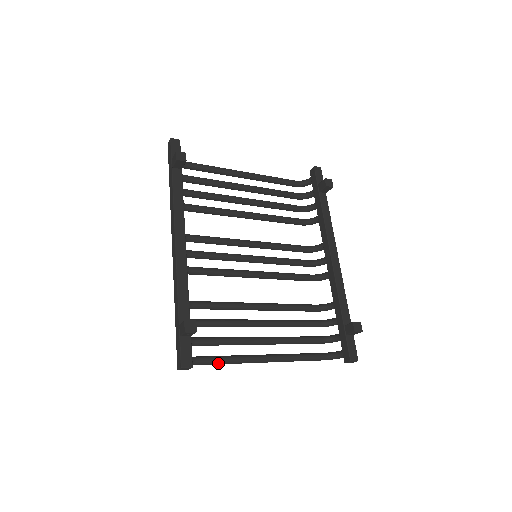
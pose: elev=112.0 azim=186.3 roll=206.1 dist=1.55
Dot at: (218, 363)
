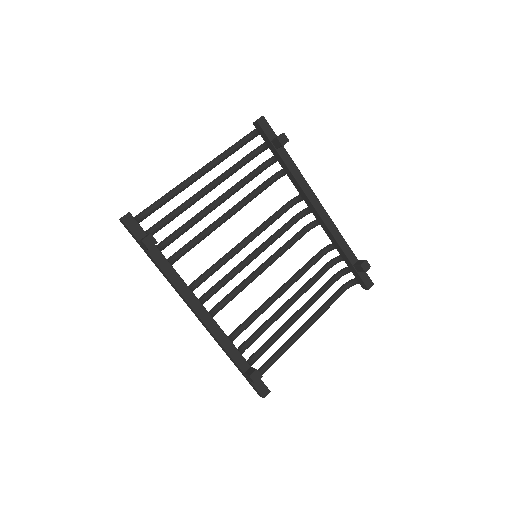
Dot at: occluded
